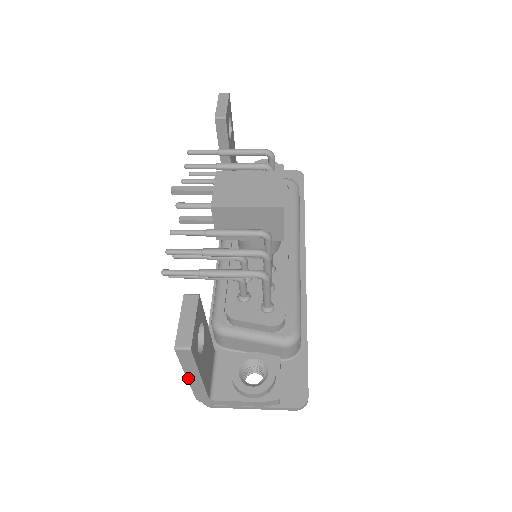
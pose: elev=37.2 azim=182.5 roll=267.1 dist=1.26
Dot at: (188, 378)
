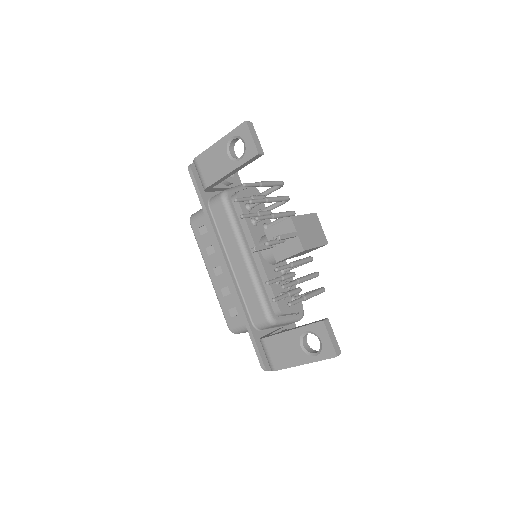
Dot at: (303, 364)
